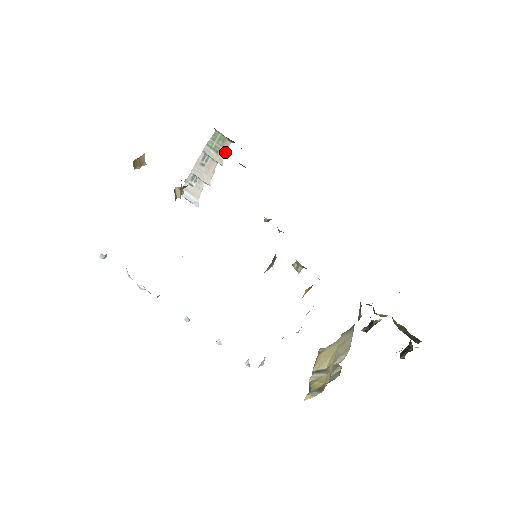
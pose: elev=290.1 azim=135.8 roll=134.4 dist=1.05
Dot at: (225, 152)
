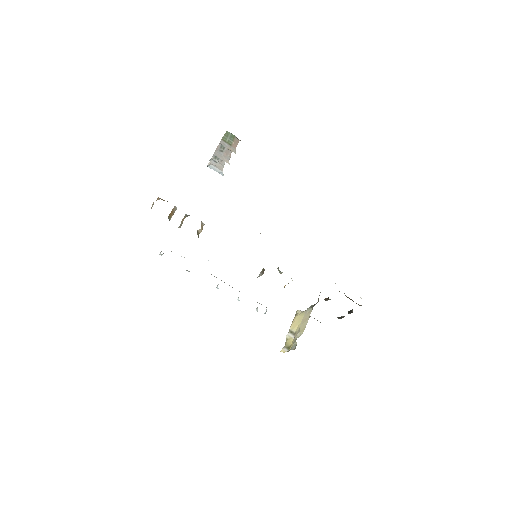
Dot at: (236, 145)
